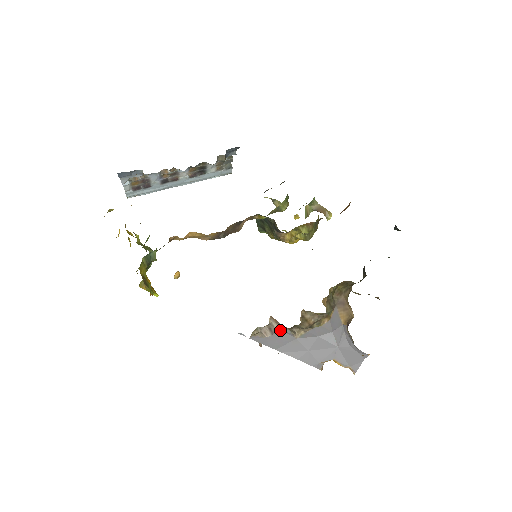
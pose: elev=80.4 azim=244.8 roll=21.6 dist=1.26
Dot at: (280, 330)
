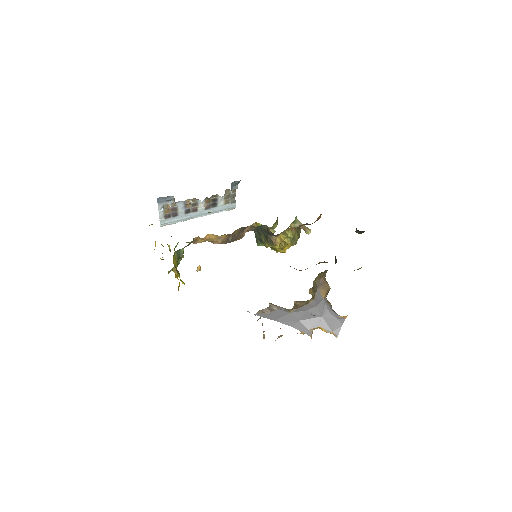
Dot at: (277, 308)
